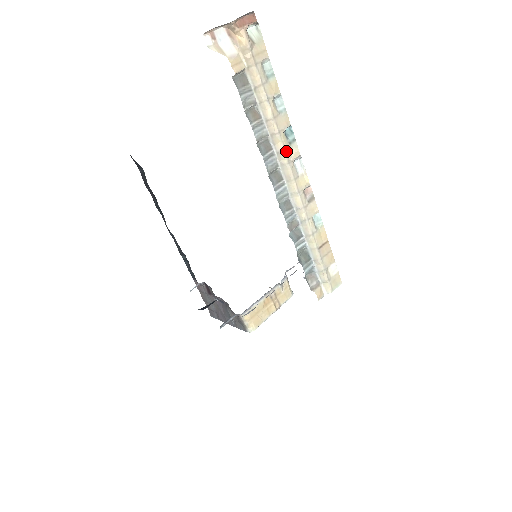
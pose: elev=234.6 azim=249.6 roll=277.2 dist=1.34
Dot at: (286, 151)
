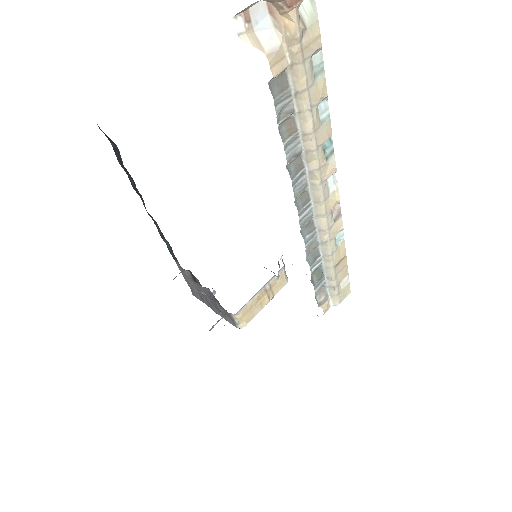
Dot at: (321, 170)
